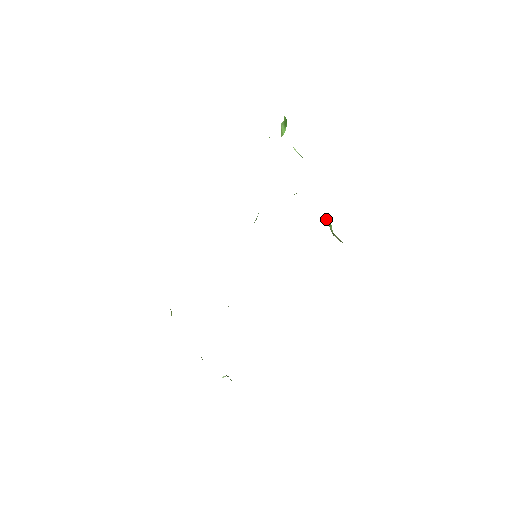
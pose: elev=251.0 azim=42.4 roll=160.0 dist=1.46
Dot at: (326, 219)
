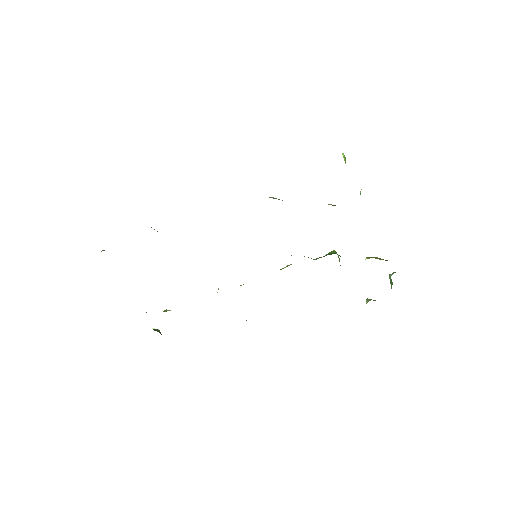
Dot at: occluded
